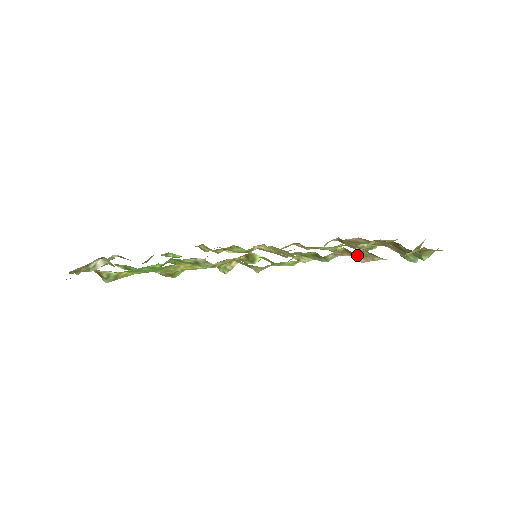
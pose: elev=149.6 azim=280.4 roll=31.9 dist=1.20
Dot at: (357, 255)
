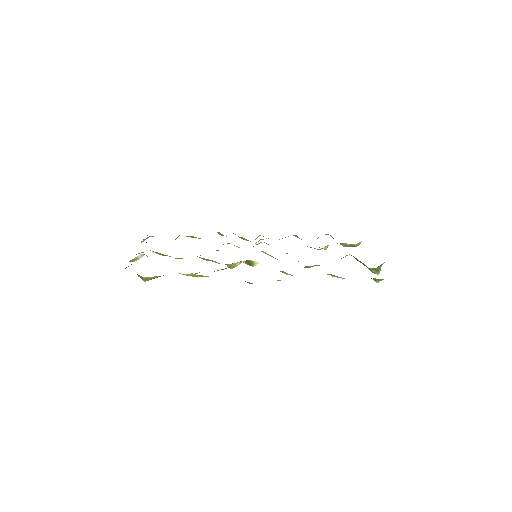
Dot at: occluded
